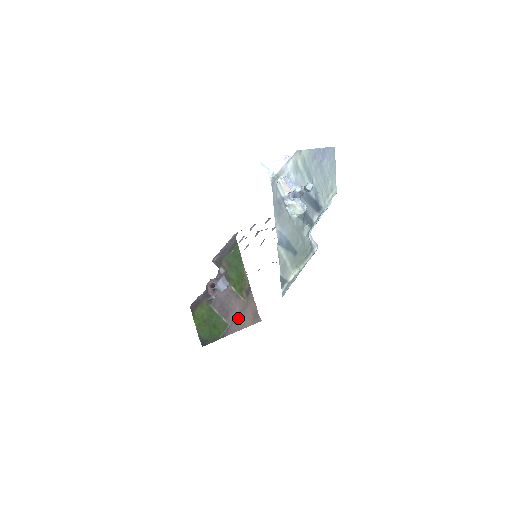
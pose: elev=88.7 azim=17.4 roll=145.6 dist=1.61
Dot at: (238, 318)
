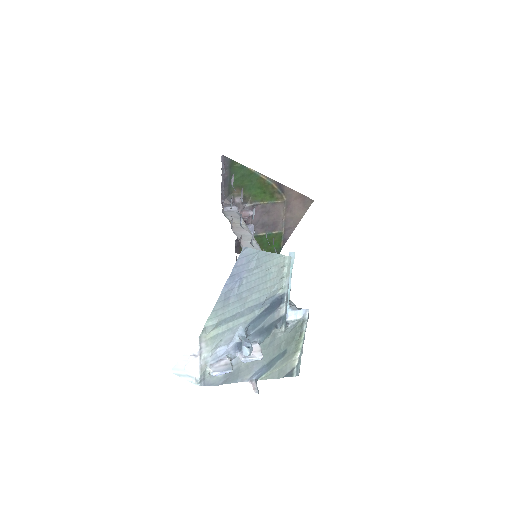
Dot at: (288, 218)
